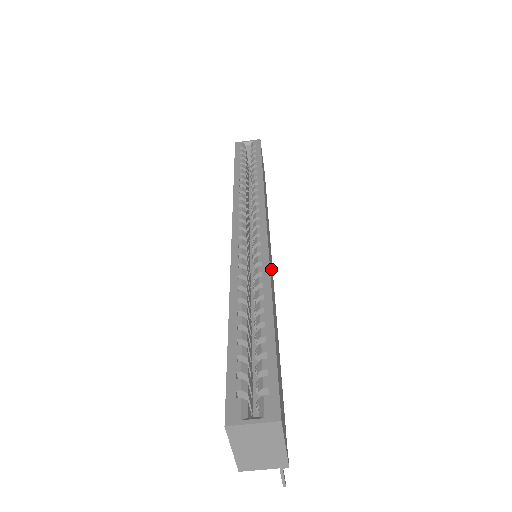
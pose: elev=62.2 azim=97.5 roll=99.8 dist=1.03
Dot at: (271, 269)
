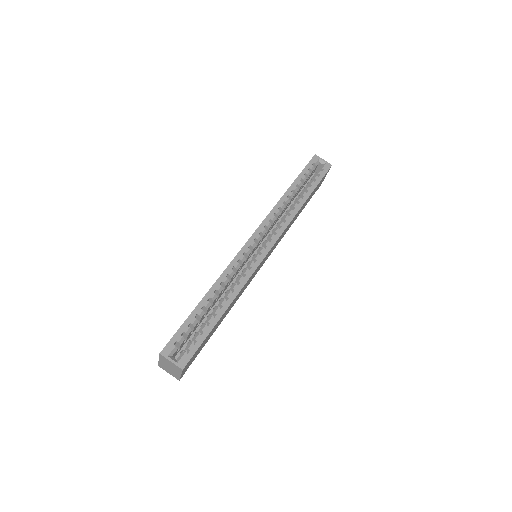
Dot at: occluded
